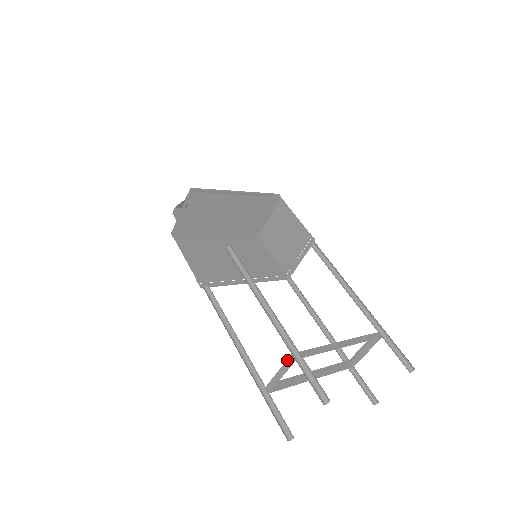
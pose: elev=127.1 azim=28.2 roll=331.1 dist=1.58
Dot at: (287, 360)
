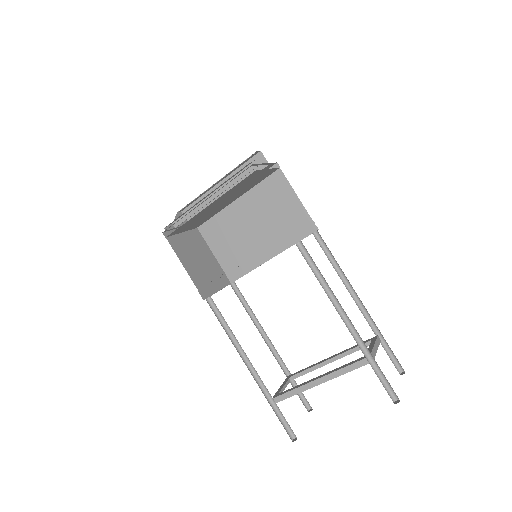
Dot at: (275, 395)
